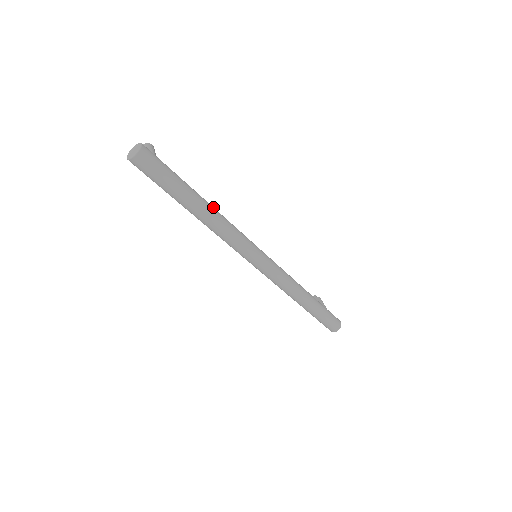
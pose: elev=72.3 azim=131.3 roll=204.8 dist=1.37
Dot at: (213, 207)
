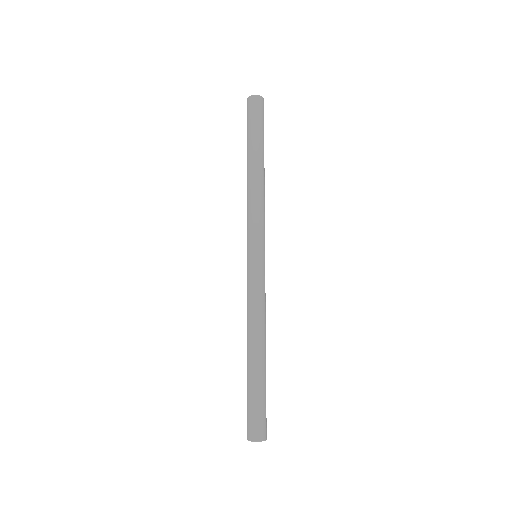
Dot at: (264, 179)
